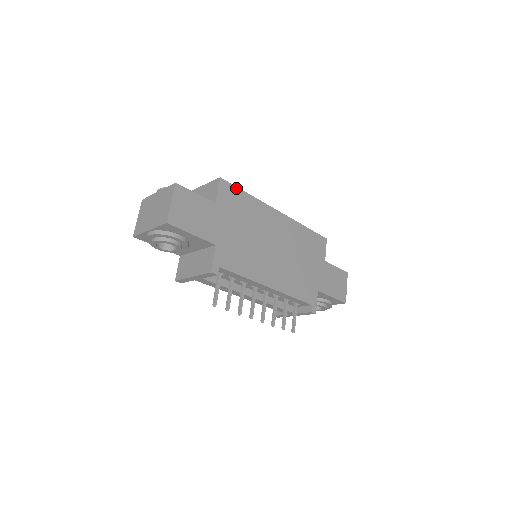
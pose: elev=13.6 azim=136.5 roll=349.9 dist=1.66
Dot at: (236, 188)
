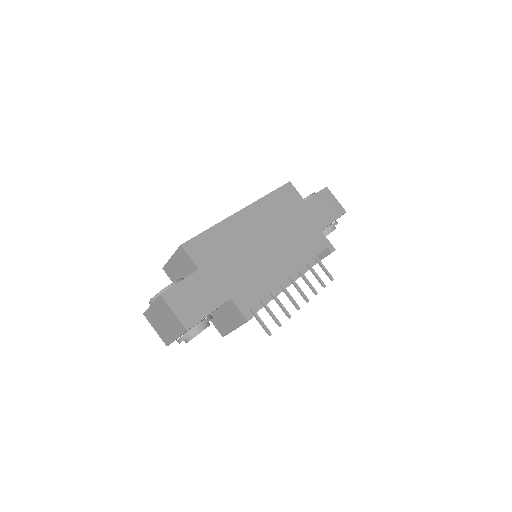
Dot at: (198, 237)
